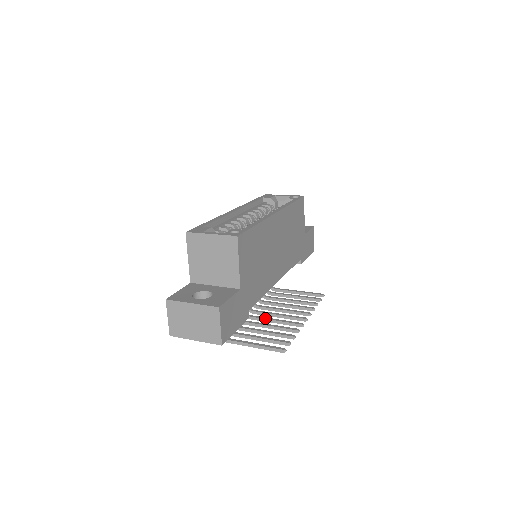
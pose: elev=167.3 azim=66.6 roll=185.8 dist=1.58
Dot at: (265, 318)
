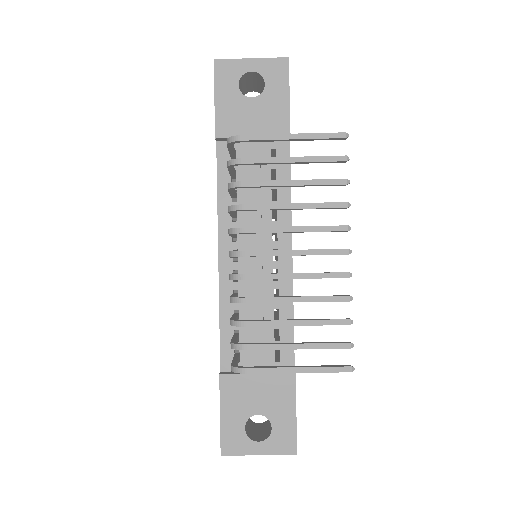
Dot at: (277, 229)
